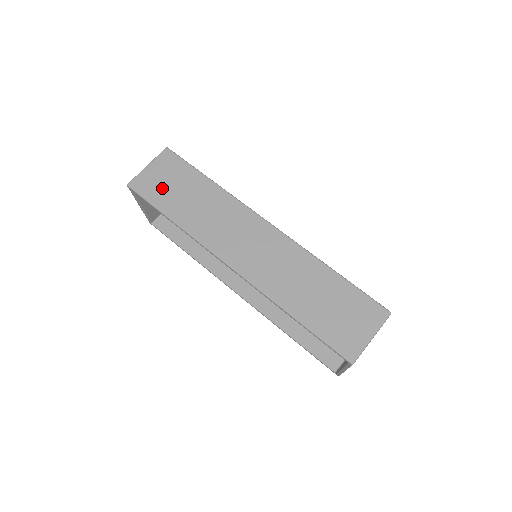
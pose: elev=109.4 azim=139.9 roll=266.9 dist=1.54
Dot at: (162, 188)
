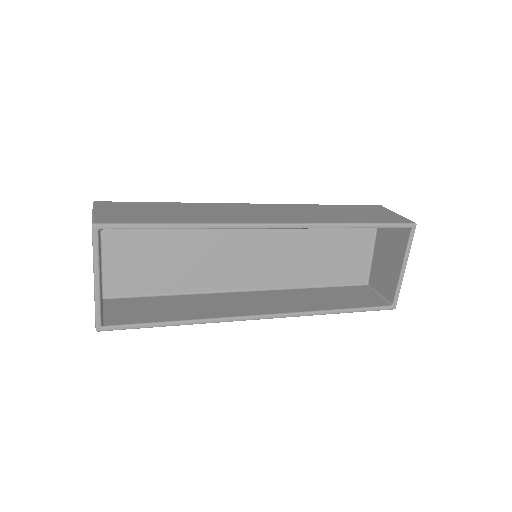
Dot at: (136, 215)
